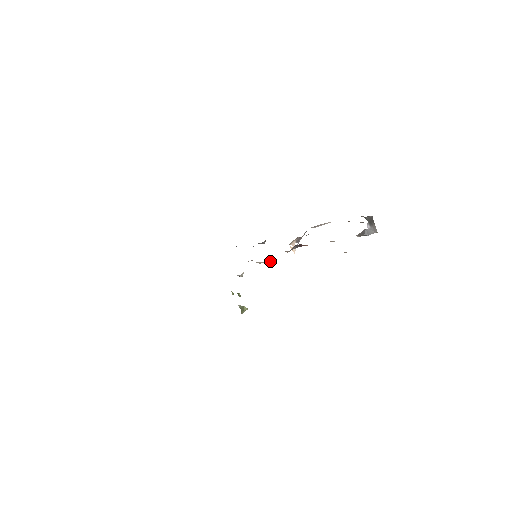
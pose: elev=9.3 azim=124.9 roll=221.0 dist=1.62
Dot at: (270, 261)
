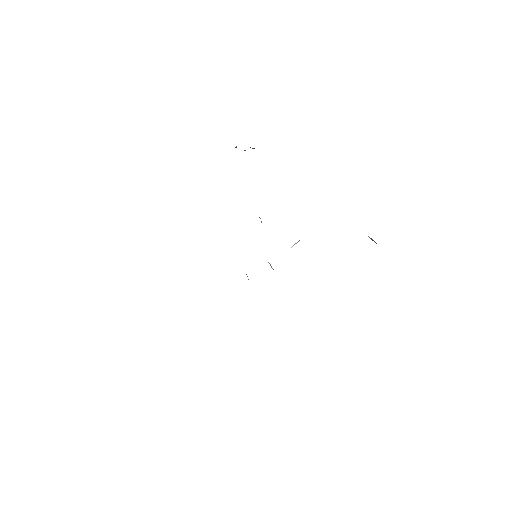
Dot at: occluded
